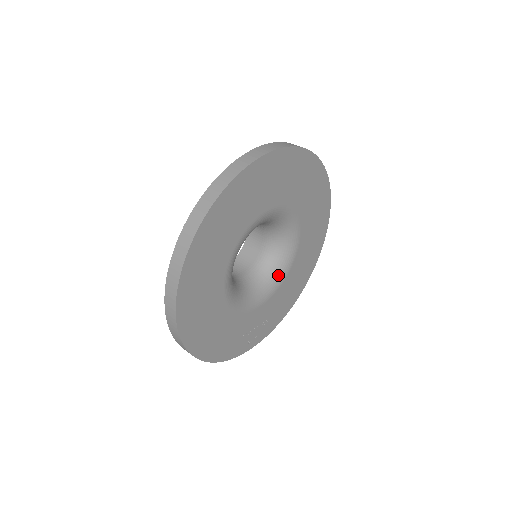
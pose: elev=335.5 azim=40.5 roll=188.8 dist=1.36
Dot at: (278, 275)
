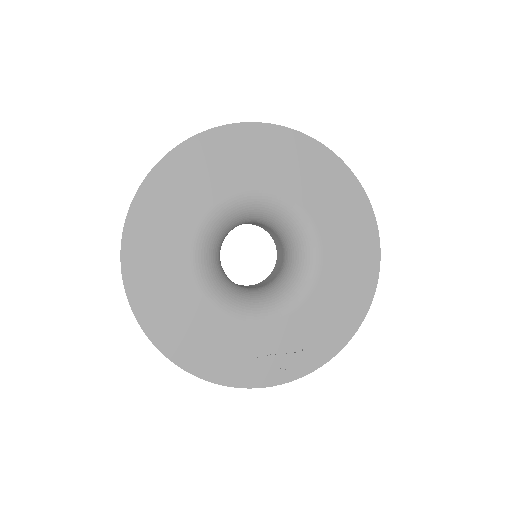
Dot at: (300, 284)
